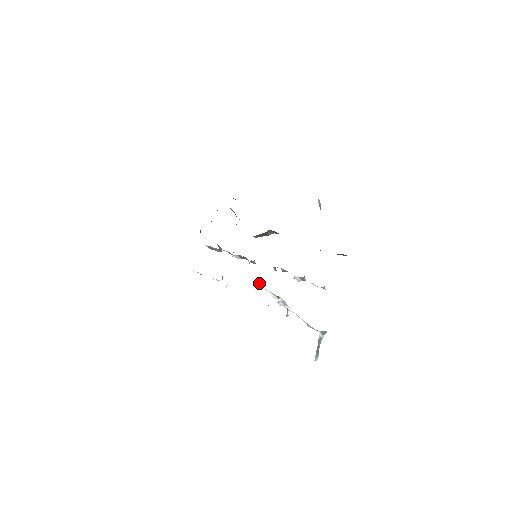
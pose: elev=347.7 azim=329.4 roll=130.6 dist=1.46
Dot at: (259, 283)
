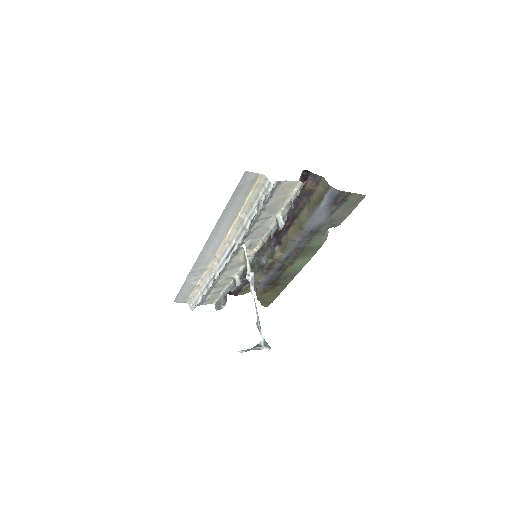
Dot at: occluded
